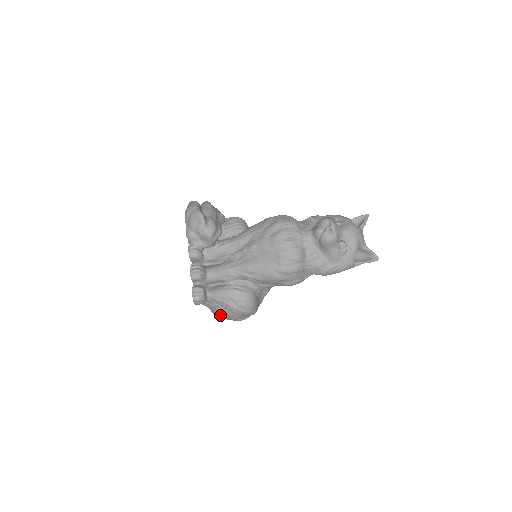
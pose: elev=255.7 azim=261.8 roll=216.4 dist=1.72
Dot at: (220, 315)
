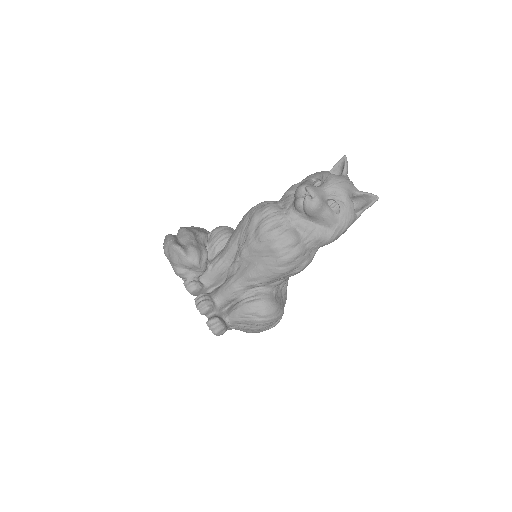
Dot at: (250, 332)
